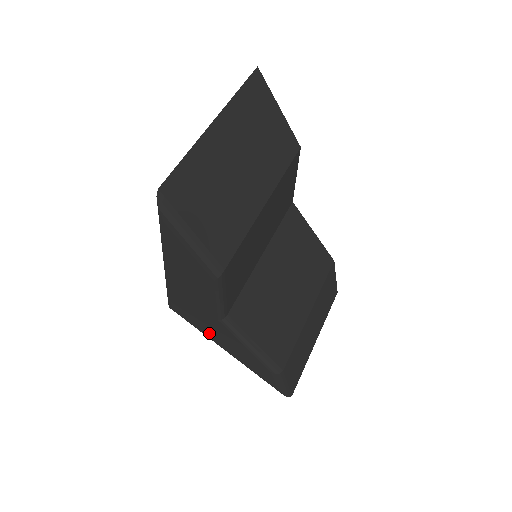
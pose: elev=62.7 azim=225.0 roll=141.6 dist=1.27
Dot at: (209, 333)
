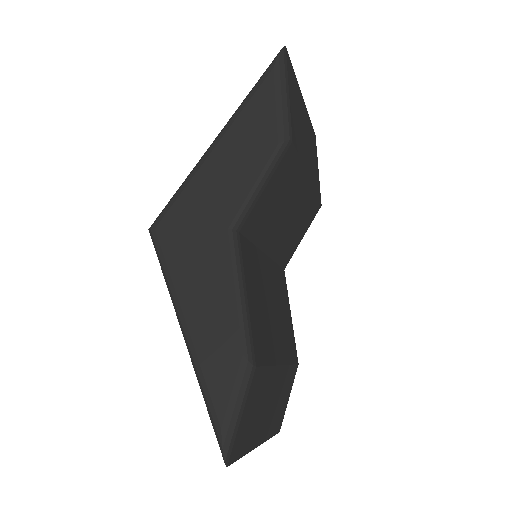
Dot at: (184, 272)
